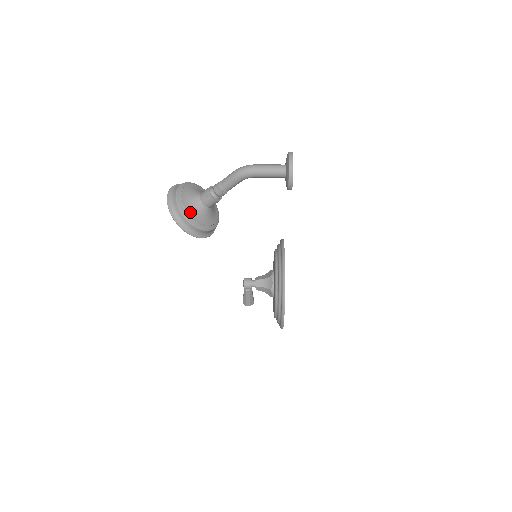
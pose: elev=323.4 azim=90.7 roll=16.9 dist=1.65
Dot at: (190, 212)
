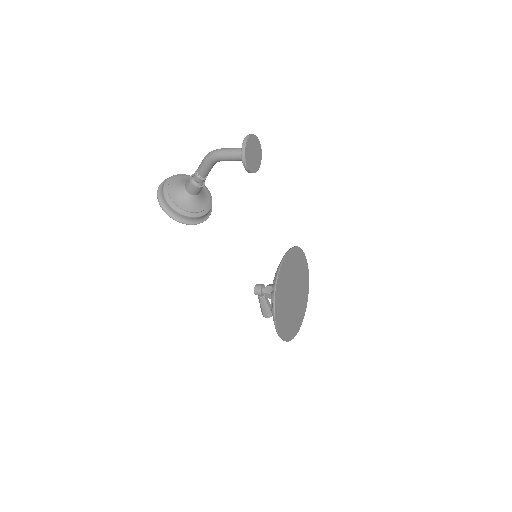
Dot at: (173, 197)
